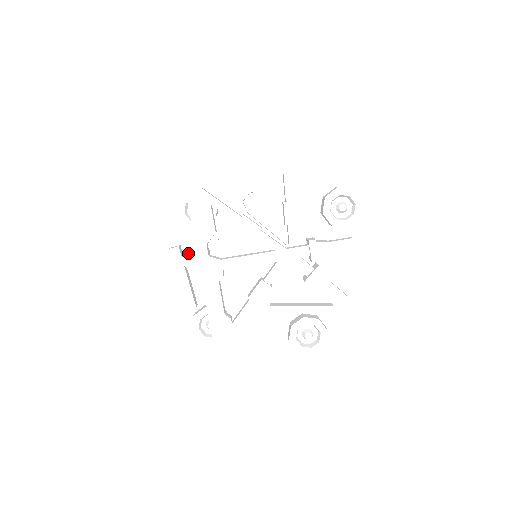
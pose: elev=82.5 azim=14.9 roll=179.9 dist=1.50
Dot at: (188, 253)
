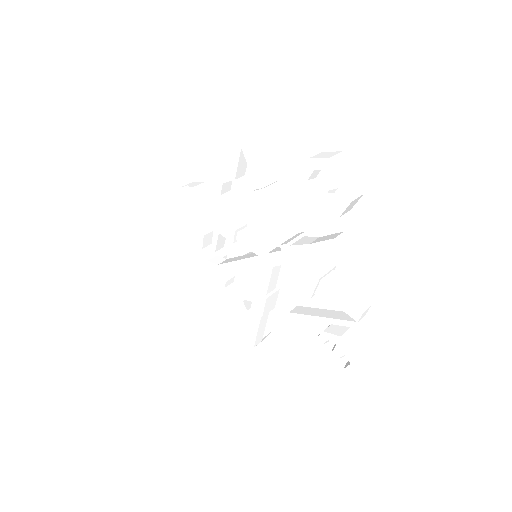
Dot at: occluded
